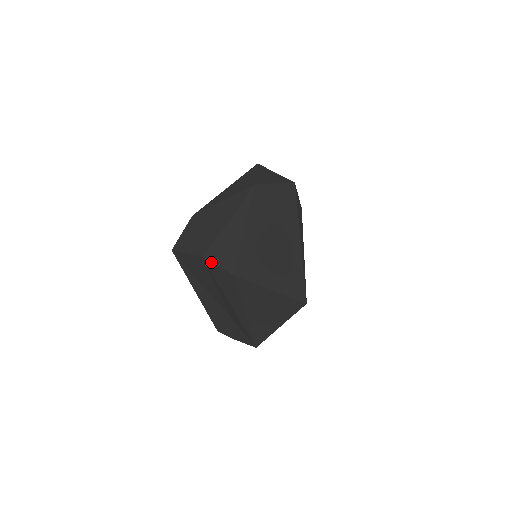
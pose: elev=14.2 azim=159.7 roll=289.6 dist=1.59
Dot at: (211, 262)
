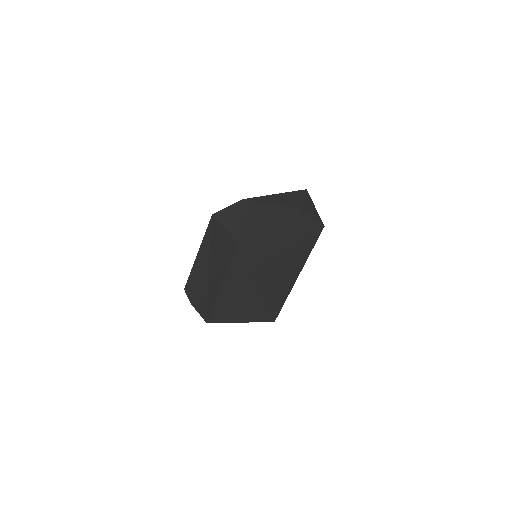
Dot at: (241, 250)
